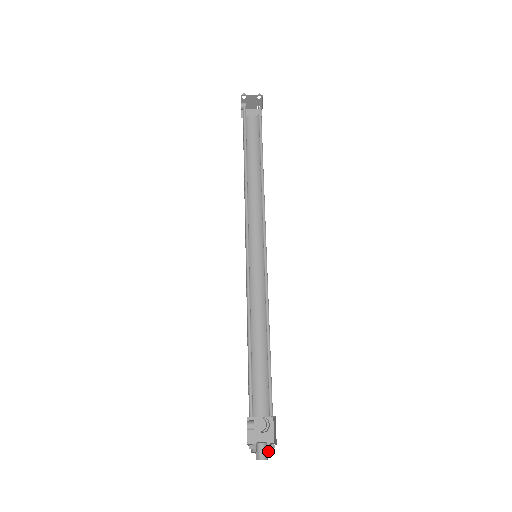
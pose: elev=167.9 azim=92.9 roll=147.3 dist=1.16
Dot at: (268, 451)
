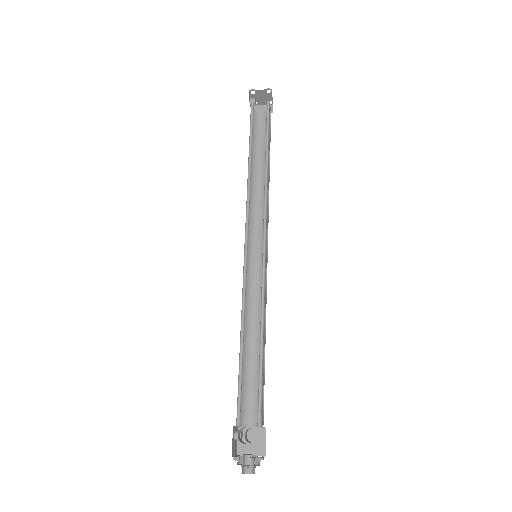
Dot at: (256, 464)
